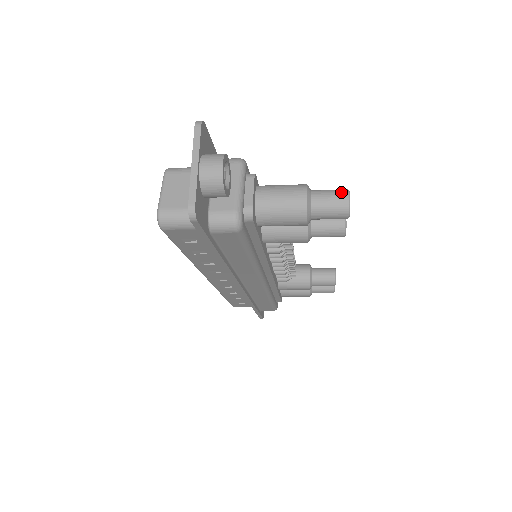
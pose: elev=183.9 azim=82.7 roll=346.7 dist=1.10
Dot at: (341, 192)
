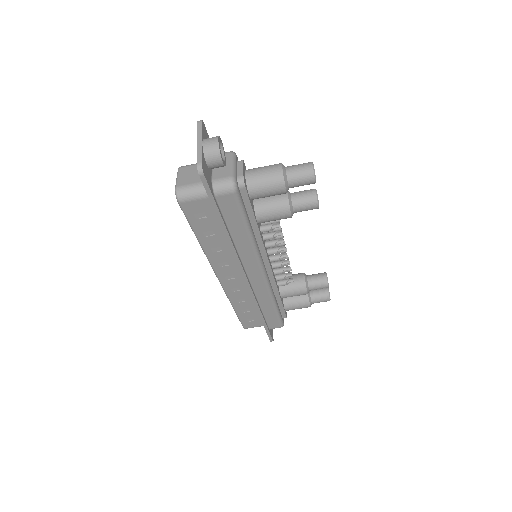
Dot at: (307, 163)
